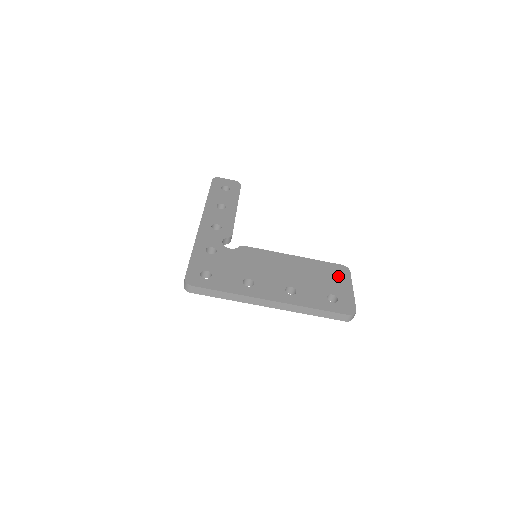
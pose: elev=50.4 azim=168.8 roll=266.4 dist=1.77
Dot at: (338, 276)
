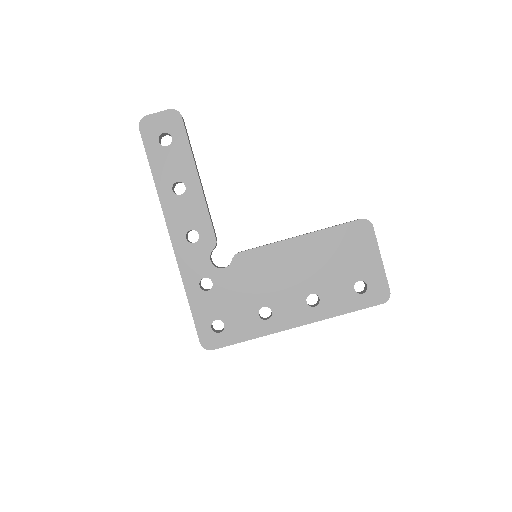
Dot at: (360, 244)
